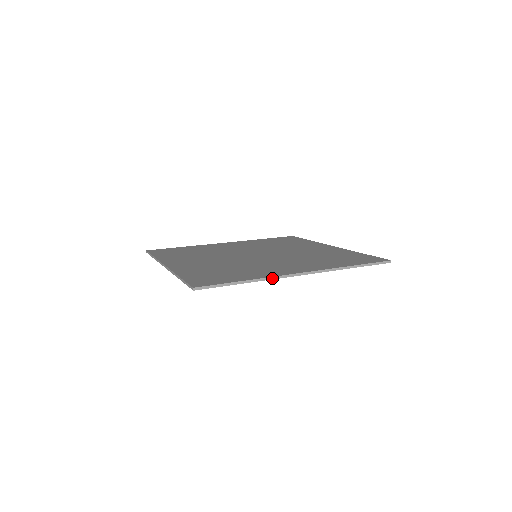
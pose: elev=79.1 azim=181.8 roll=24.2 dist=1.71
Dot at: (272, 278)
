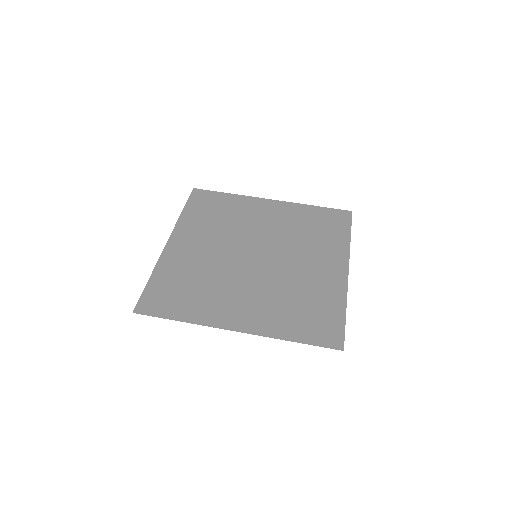
Dot at: (205, 325)
